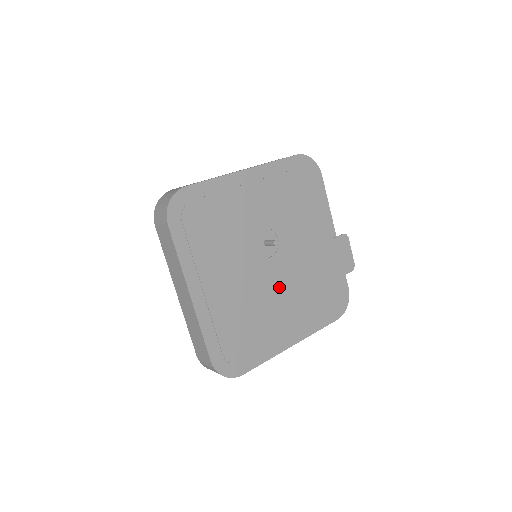
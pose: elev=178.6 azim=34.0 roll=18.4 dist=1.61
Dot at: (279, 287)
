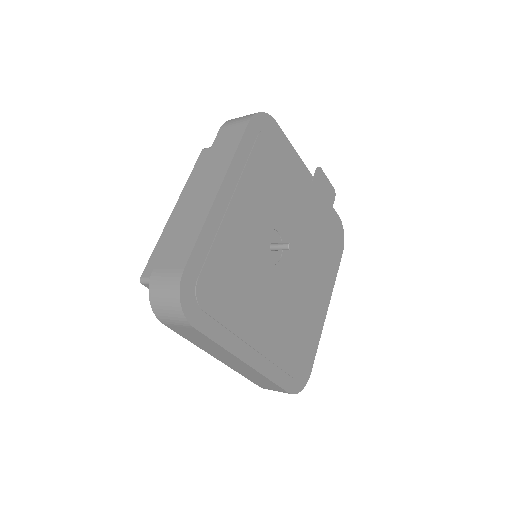
Dot at: (299, 275)
